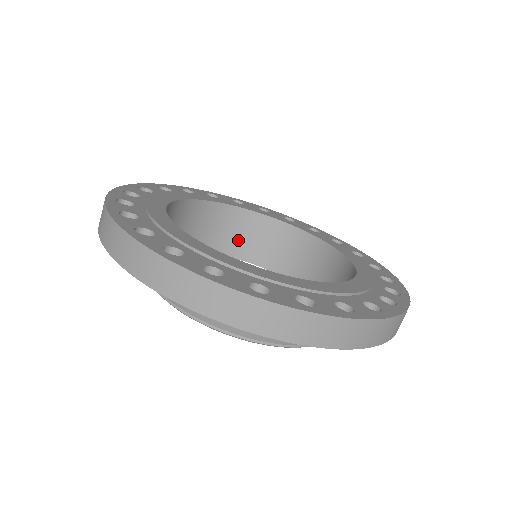
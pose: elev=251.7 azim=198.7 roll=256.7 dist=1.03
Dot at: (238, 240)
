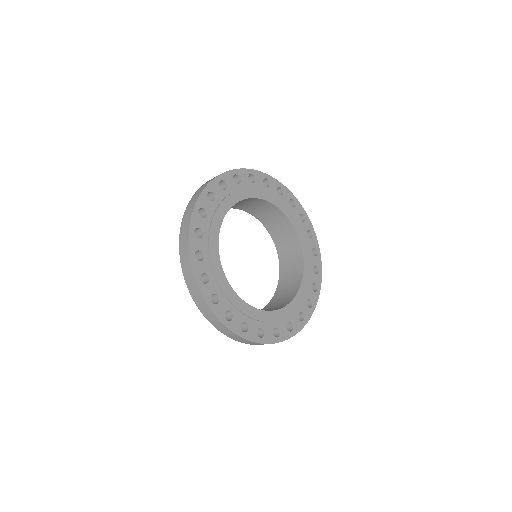
Dot at: (273, 223)
